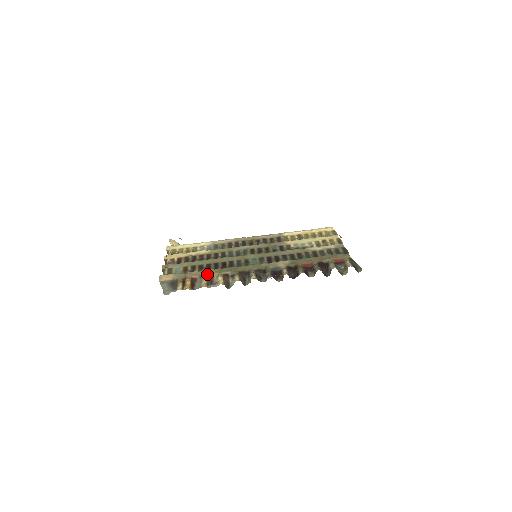
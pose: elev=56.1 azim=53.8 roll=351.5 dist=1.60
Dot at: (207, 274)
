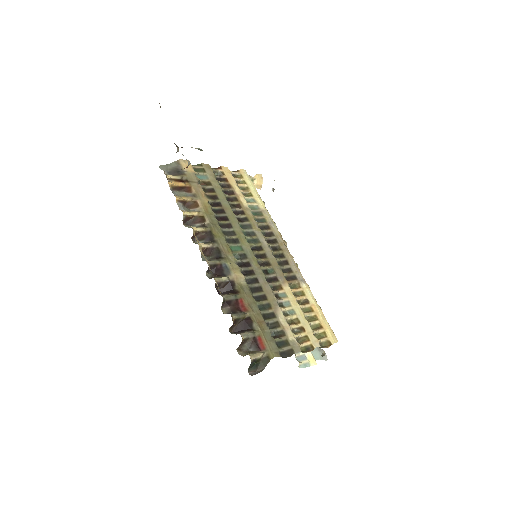
Dot at: (200, 201)
